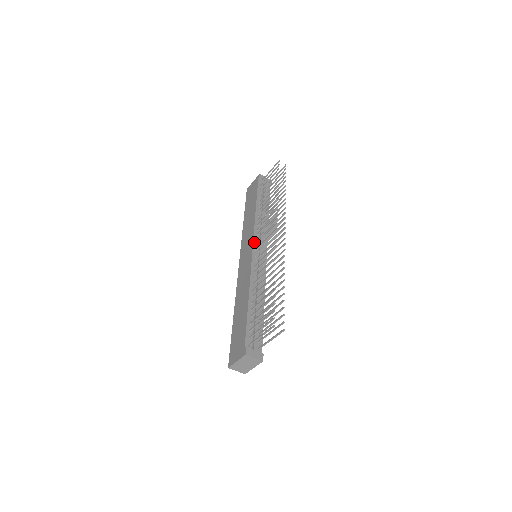
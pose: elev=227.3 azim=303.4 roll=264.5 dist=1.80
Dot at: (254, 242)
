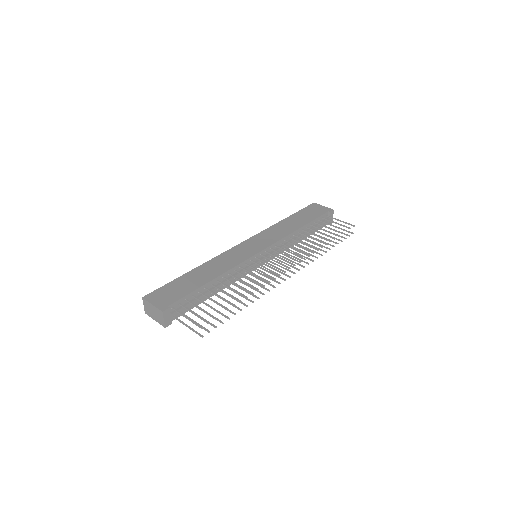
Dot at: (268, 248)
